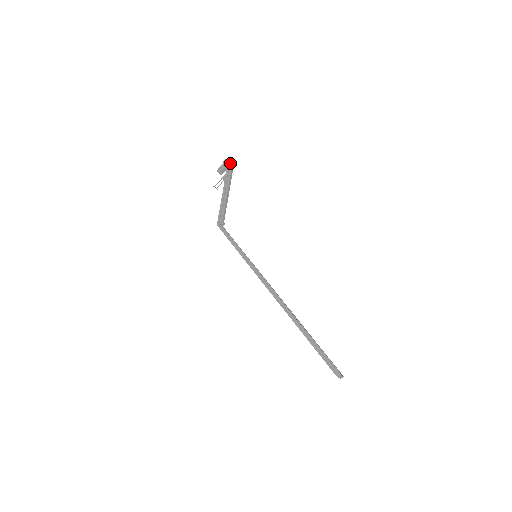
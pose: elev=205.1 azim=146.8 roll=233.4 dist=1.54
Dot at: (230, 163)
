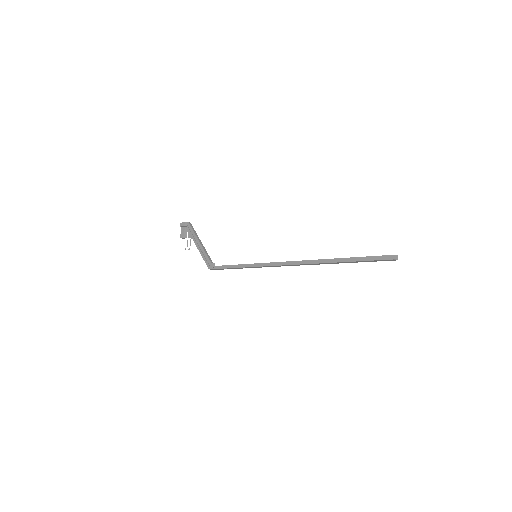
Dot at: (186, 223)
